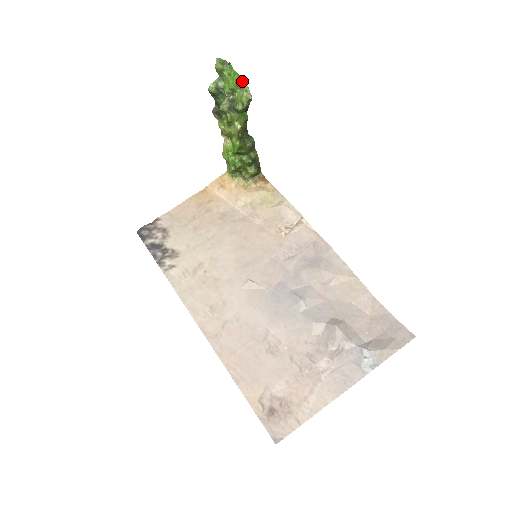
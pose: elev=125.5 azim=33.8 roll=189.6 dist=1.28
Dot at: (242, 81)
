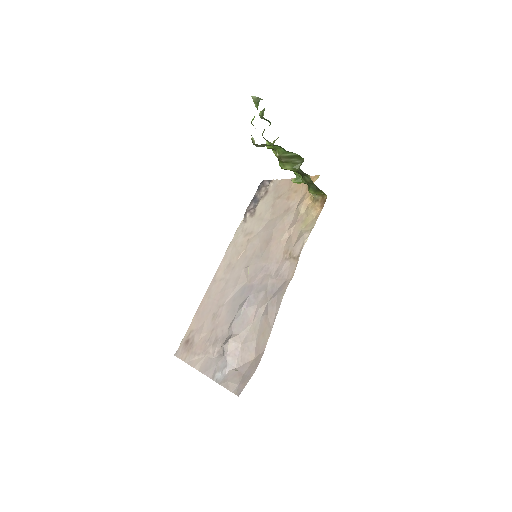
Dot at: occluded
